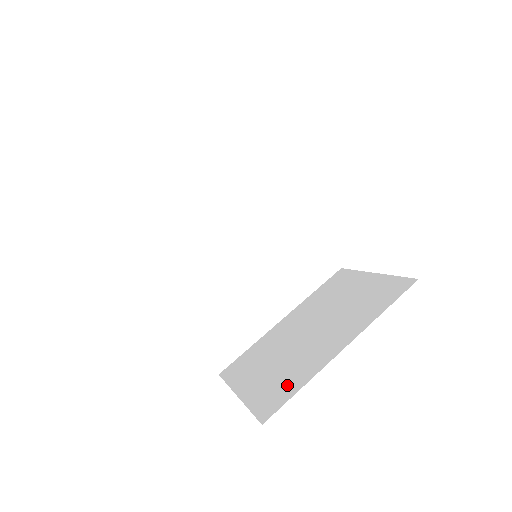
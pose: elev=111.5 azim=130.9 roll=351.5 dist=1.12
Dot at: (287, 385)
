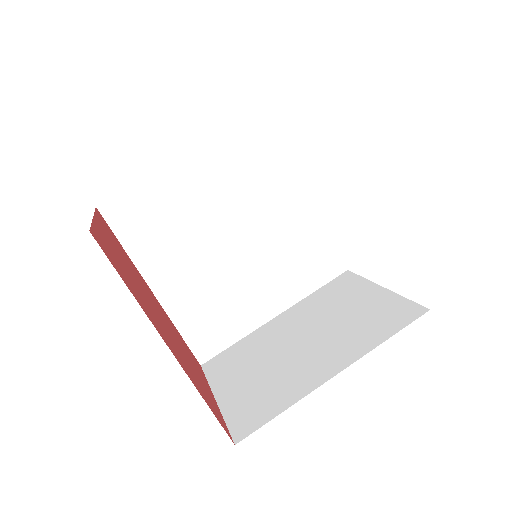
Dot at: (268, 403)
